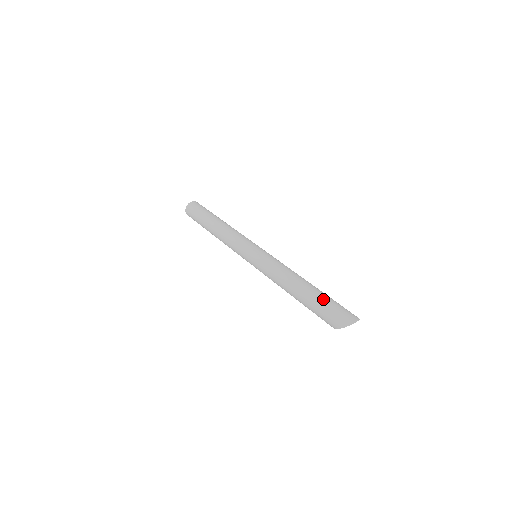
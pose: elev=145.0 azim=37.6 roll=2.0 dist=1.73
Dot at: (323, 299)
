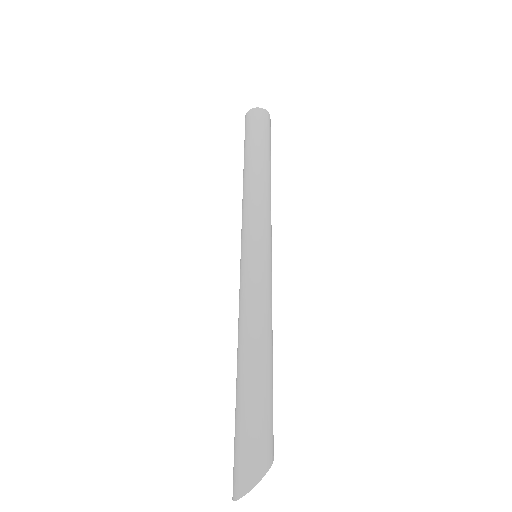
Dot at: (235, 417)
